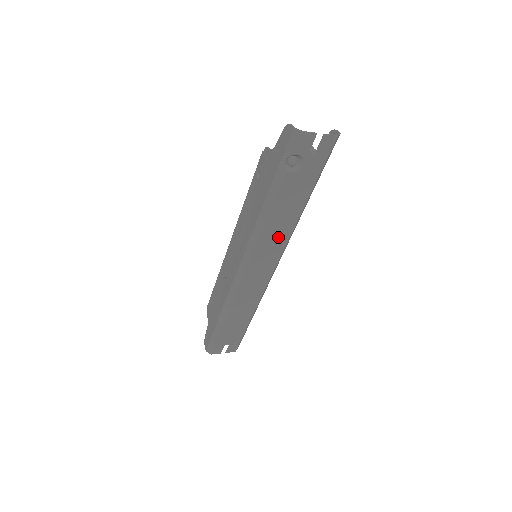
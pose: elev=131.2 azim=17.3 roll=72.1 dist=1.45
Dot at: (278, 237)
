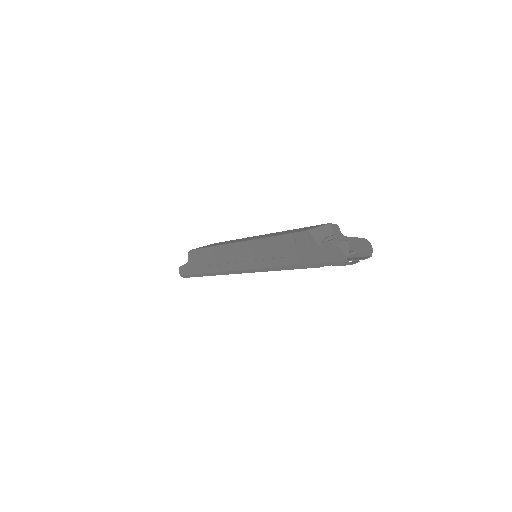
Dot at: occluded
